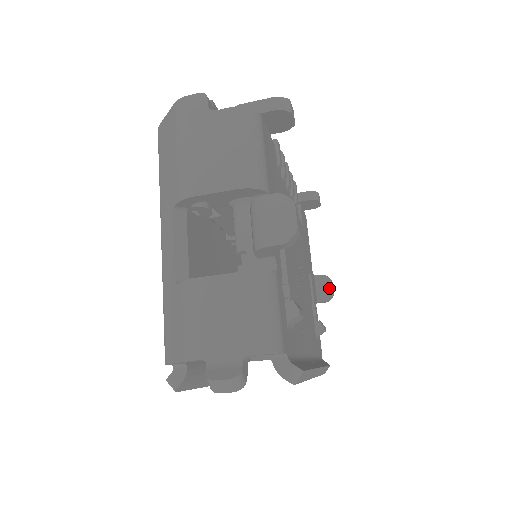
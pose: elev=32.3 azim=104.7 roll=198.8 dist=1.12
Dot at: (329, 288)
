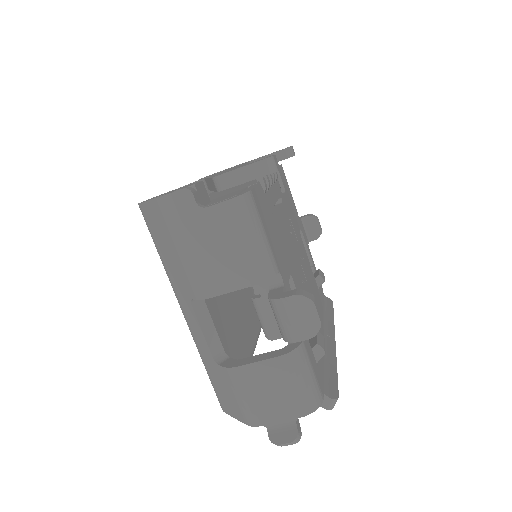
Dot at: (317, 227)
